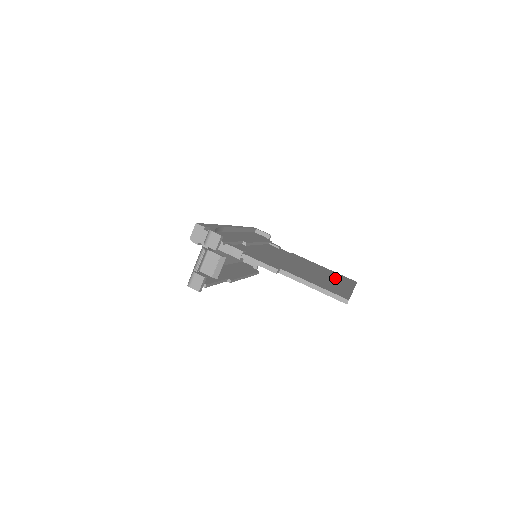
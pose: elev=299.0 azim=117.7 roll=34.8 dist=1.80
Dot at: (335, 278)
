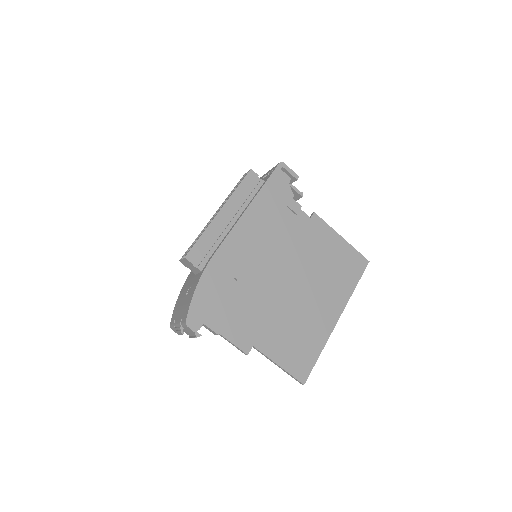
Dot at: (333, 289)
